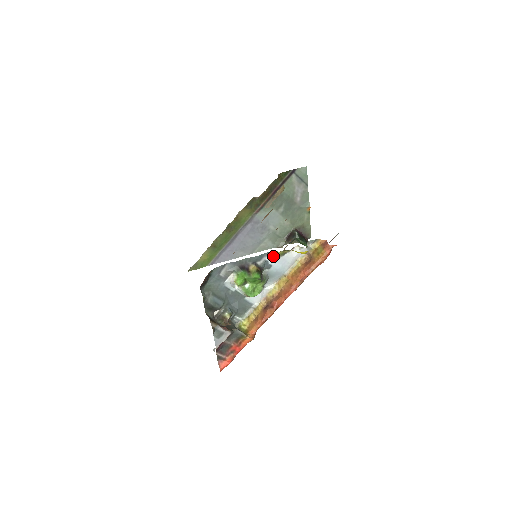
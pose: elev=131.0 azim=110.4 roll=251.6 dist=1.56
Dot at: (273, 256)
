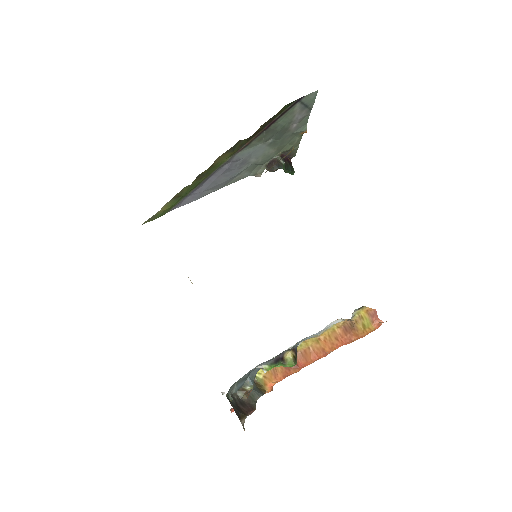
Dot at: occluded
